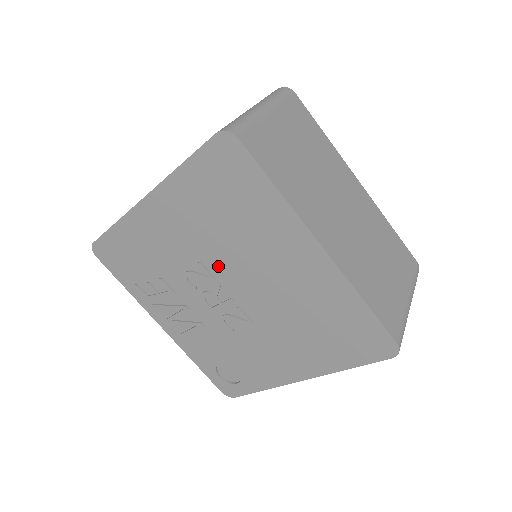
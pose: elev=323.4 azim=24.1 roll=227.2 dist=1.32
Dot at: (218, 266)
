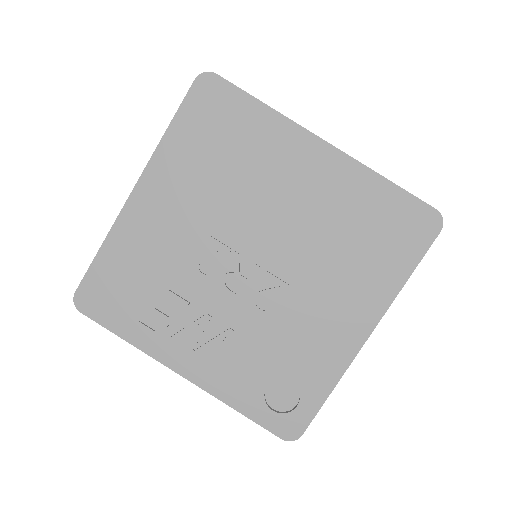
Dot at: (230, 230)
